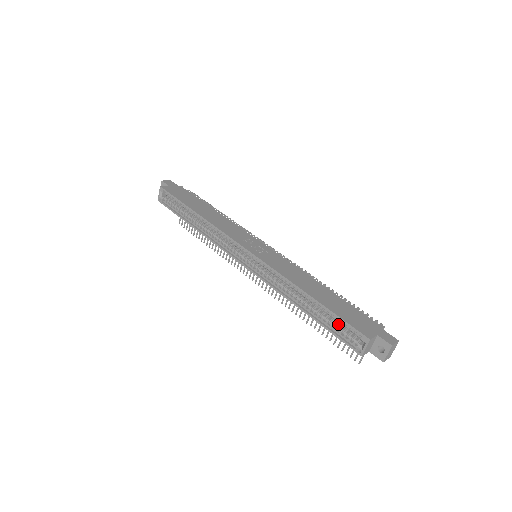
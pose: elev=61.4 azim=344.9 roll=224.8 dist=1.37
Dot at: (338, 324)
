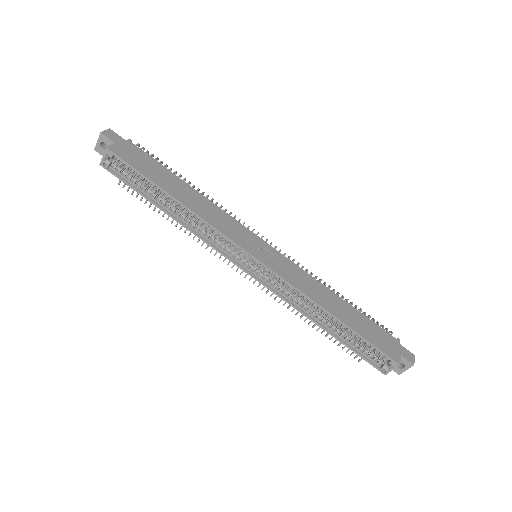
Dot at: (357, 340)
